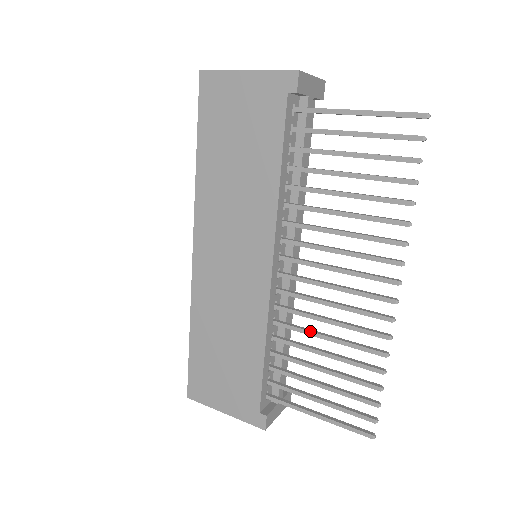
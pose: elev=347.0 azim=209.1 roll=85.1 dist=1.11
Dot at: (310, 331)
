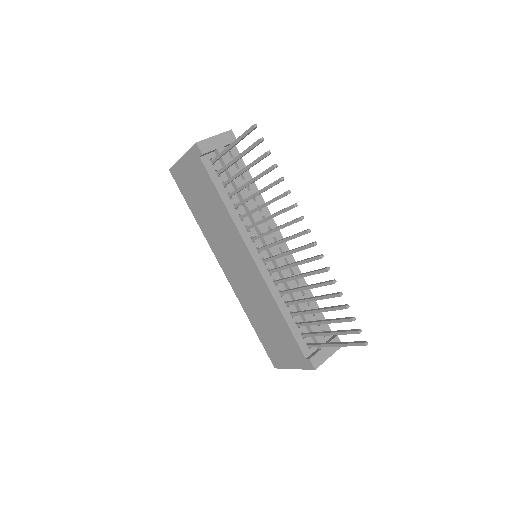
Dot at: (296, 289)
